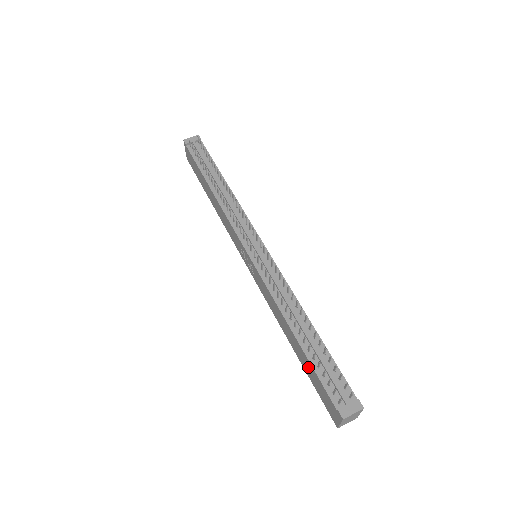
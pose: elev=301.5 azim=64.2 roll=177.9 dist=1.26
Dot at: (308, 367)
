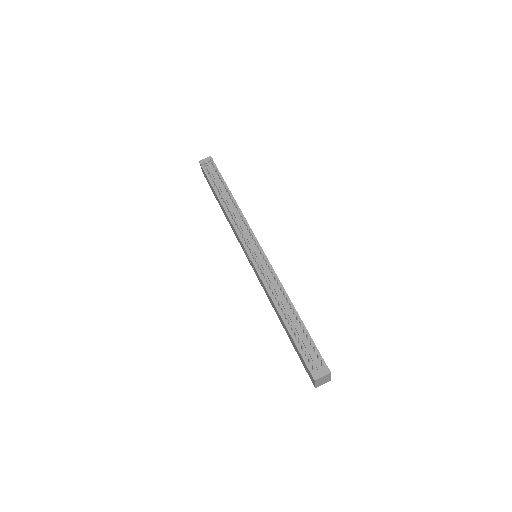
Dot at: (293, 342)
